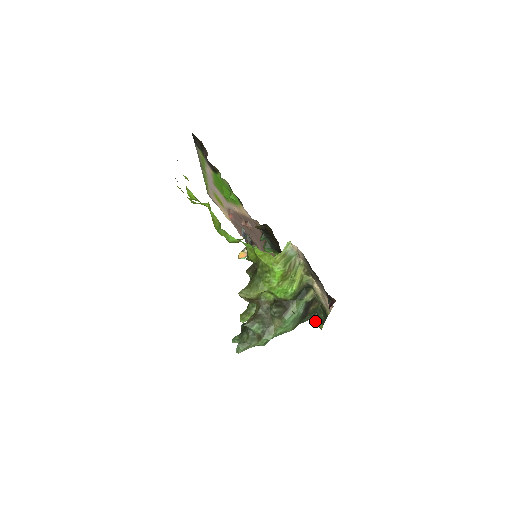
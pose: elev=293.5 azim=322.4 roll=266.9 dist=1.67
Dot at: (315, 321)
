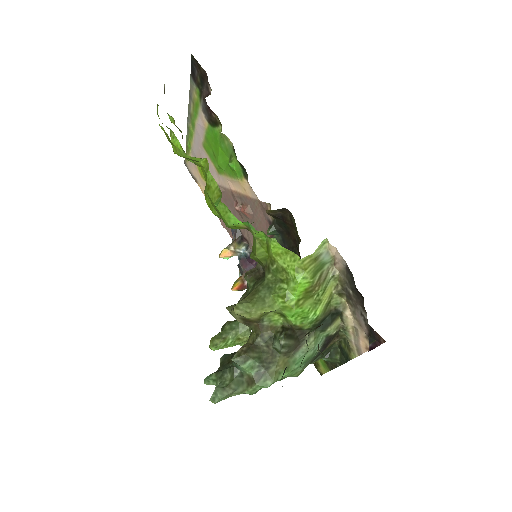
Dot at: (316, 362)
